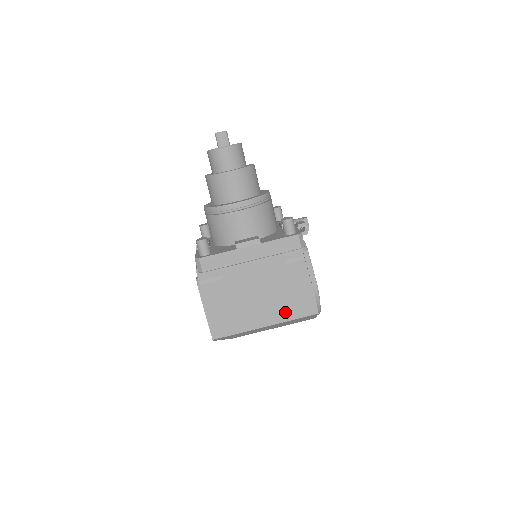
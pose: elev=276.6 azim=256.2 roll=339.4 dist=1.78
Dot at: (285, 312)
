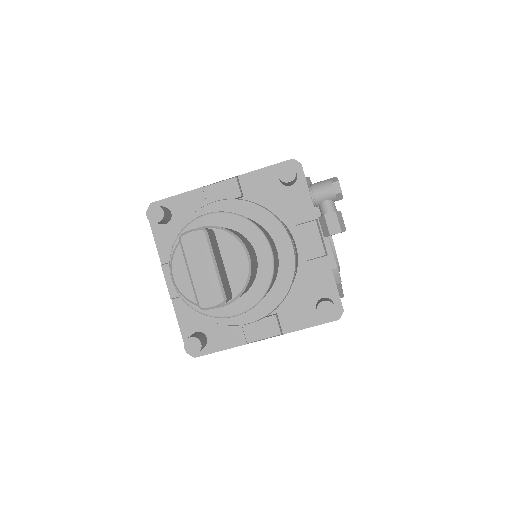
Dot at: occluded
